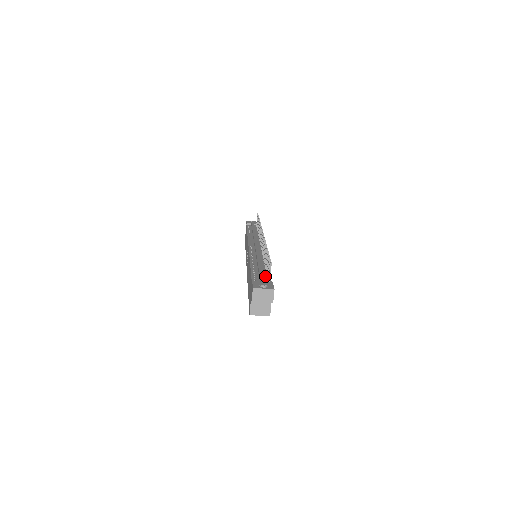
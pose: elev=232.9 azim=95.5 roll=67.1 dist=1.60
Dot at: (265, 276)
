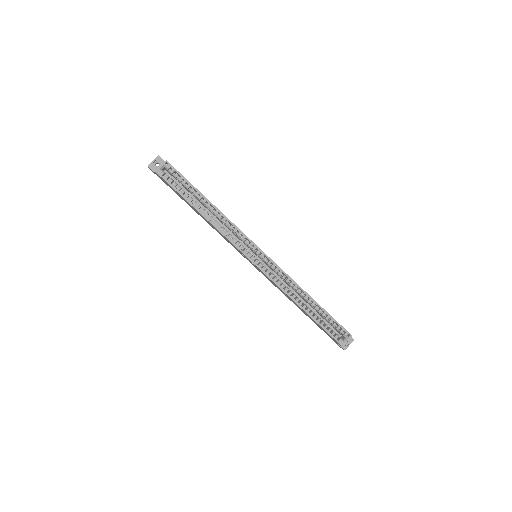
Dot at: occluded
